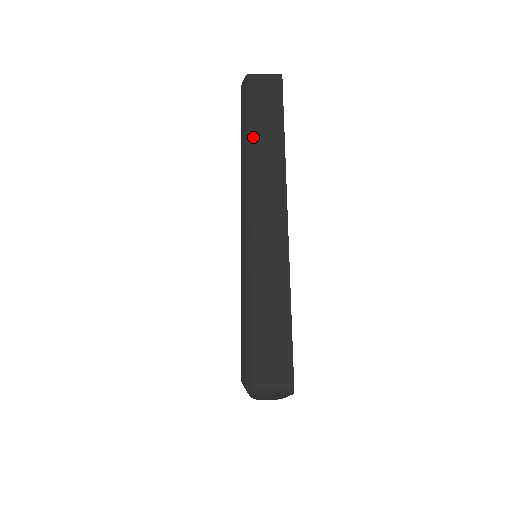
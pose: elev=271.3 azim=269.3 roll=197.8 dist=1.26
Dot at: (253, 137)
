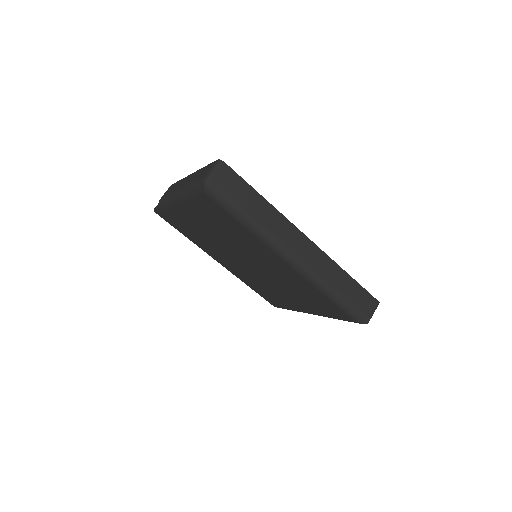
Dot at: (254, 218)
